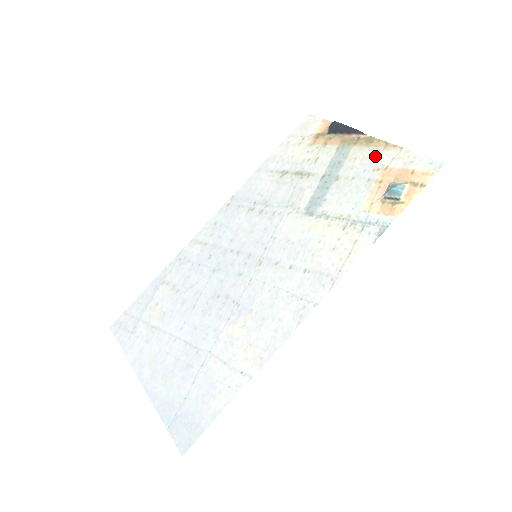
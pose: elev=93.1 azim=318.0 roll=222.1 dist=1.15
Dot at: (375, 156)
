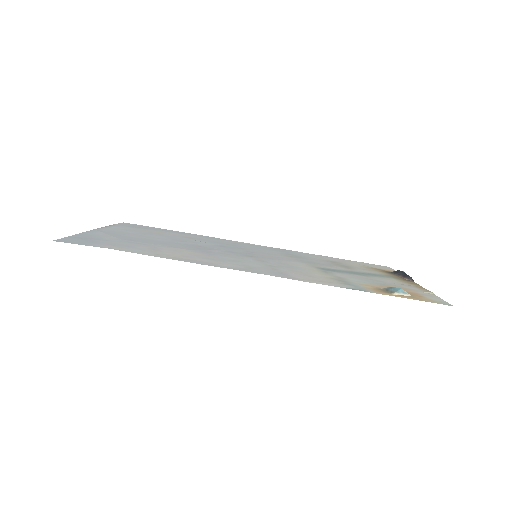
Dot at: (406, 285)
